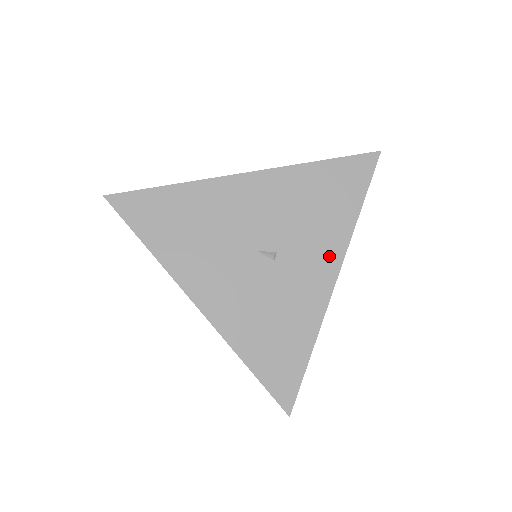
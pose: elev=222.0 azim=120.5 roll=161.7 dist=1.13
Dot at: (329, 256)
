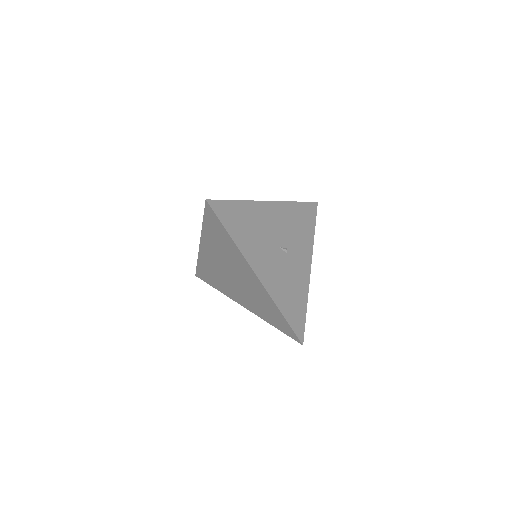
Dot at: (307, 254)
